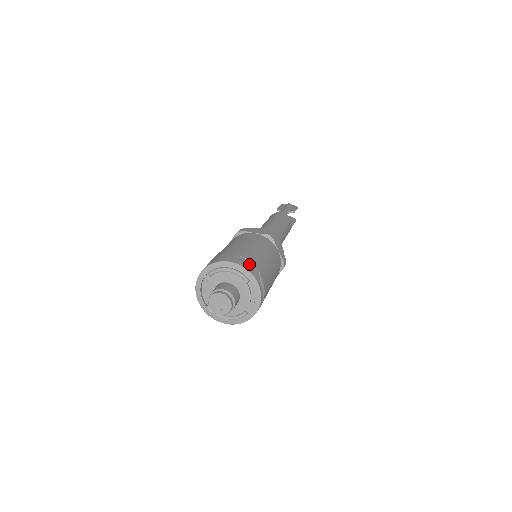
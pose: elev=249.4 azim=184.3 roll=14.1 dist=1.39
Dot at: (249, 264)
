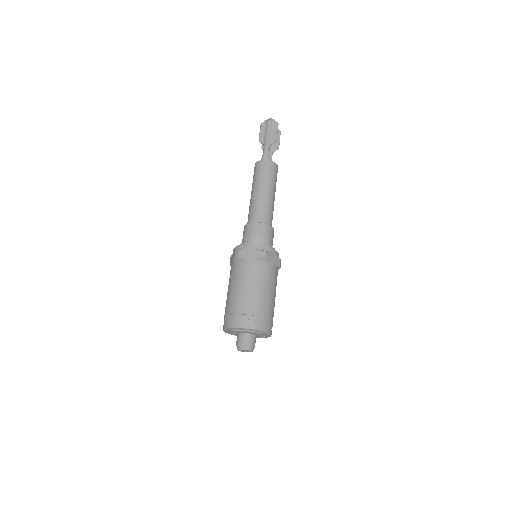
Dot at: (254, 321)
